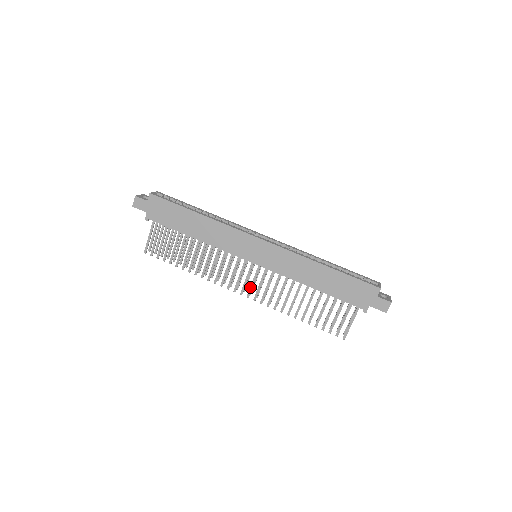
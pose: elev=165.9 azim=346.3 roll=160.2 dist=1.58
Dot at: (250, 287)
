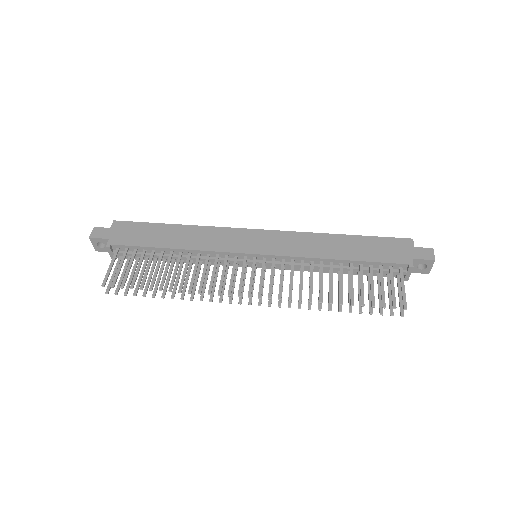
Dot at: (259, 285)
